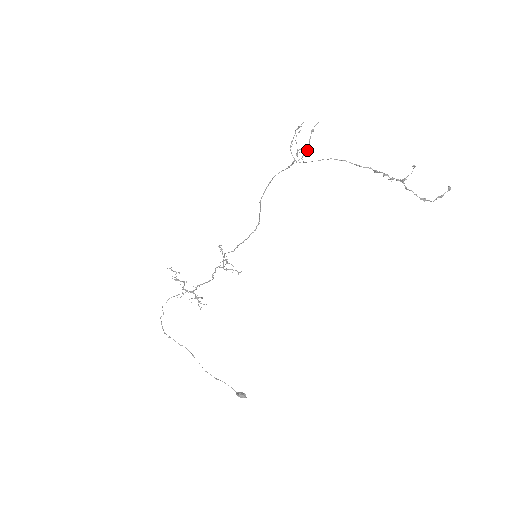
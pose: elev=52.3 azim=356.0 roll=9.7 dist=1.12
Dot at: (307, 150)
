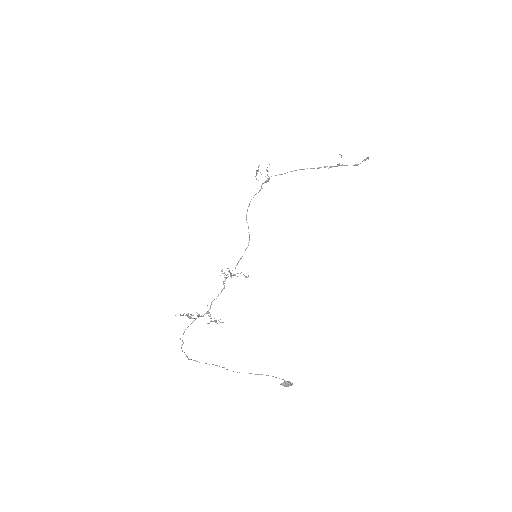
Dot at: occluded
